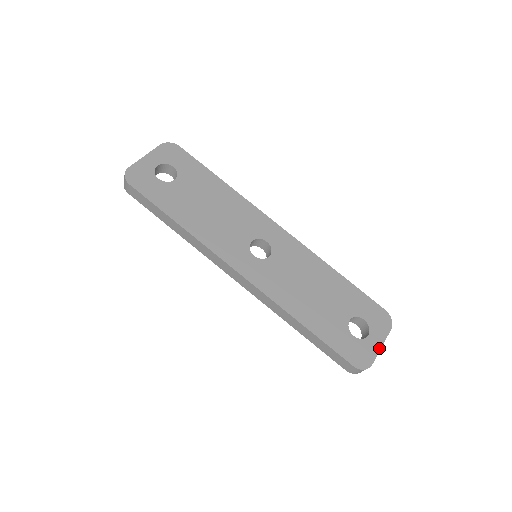
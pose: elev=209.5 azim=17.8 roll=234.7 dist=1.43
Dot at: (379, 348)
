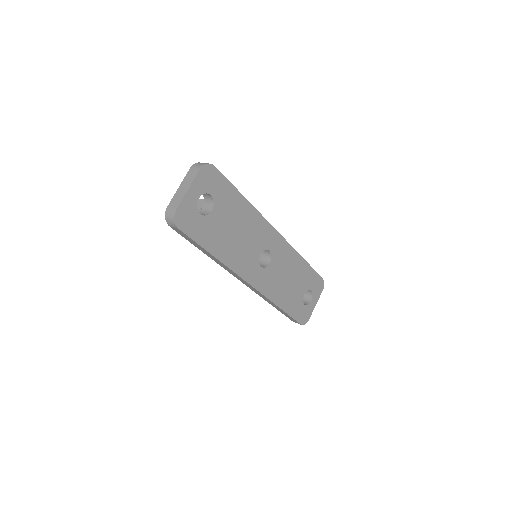
Dot at: (314, 307)
